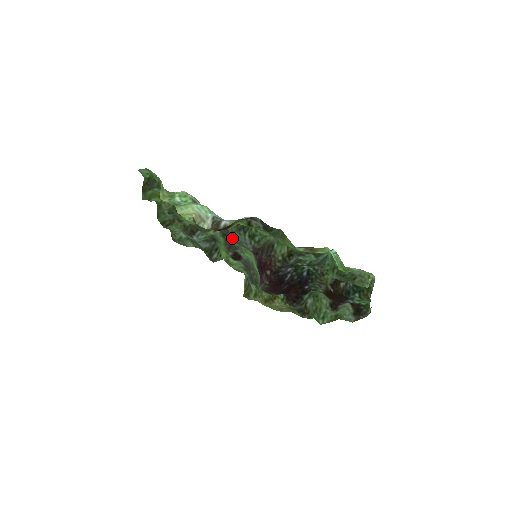
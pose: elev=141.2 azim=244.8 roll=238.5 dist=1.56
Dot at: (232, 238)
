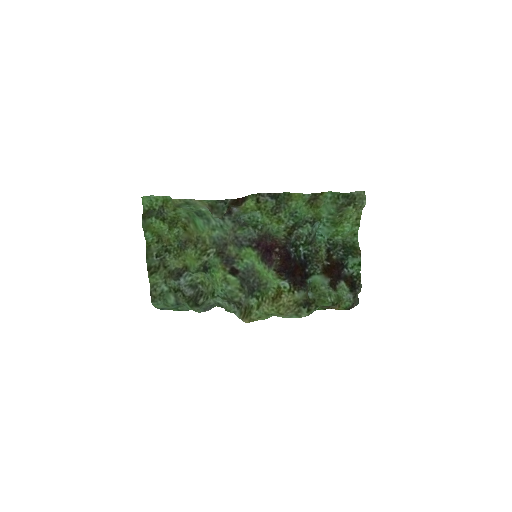
Dot at: (234, 239)
